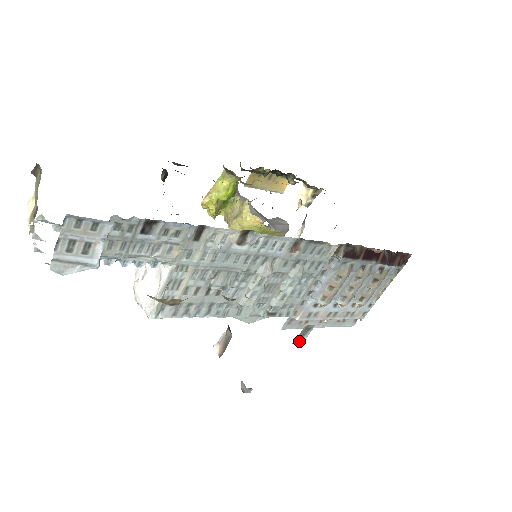
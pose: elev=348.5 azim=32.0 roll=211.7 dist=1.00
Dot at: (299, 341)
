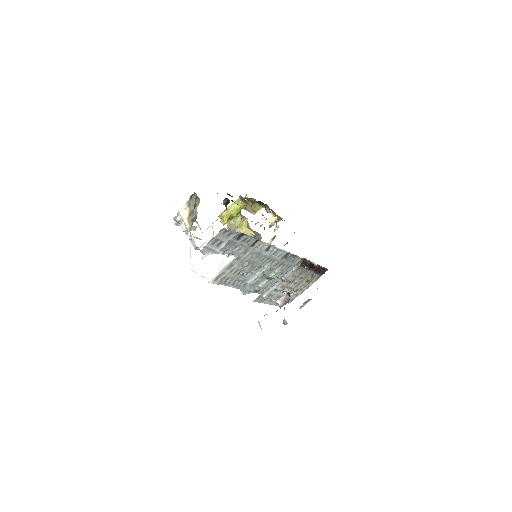
Dot at: (303, 306)
